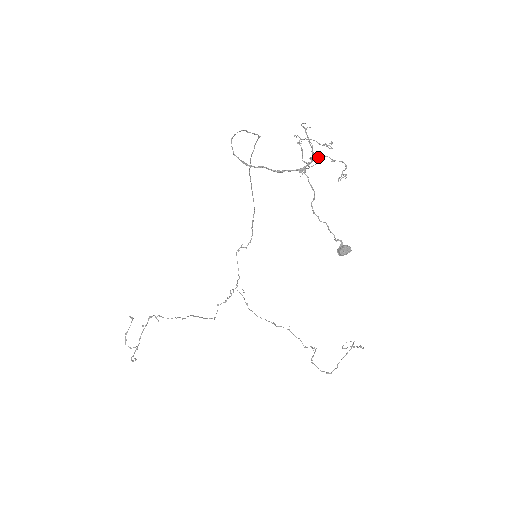
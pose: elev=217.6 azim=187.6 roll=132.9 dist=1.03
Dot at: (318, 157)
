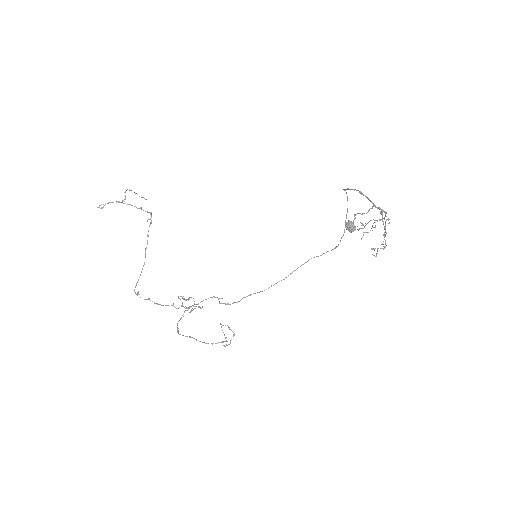
Dot at: occluded
